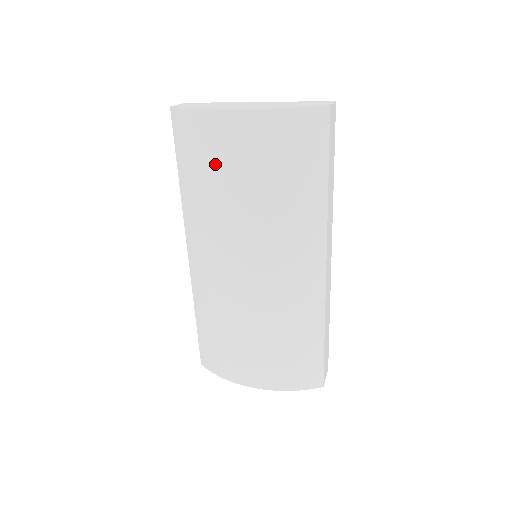
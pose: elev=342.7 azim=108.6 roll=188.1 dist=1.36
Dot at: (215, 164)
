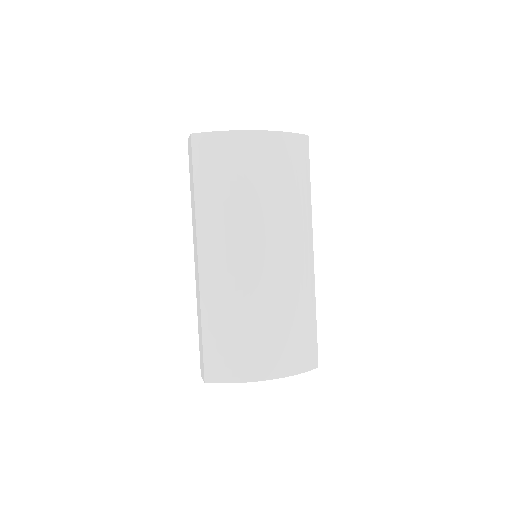
Dot at: (238, 171)
